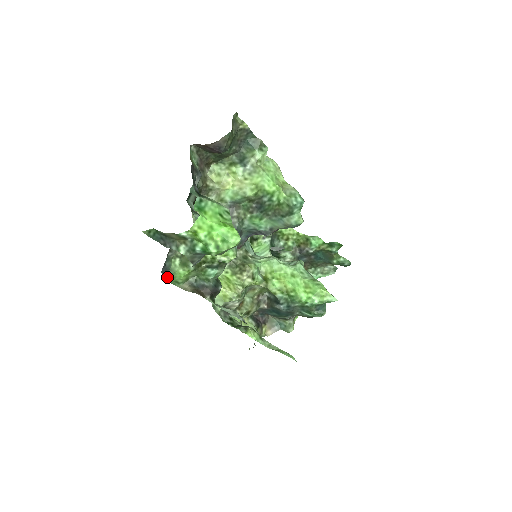
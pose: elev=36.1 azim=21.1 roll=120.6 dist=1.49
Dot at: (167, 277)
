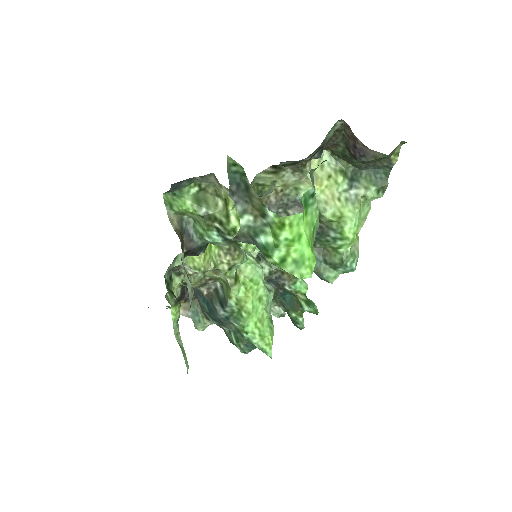
Dot at: (168, 192)
